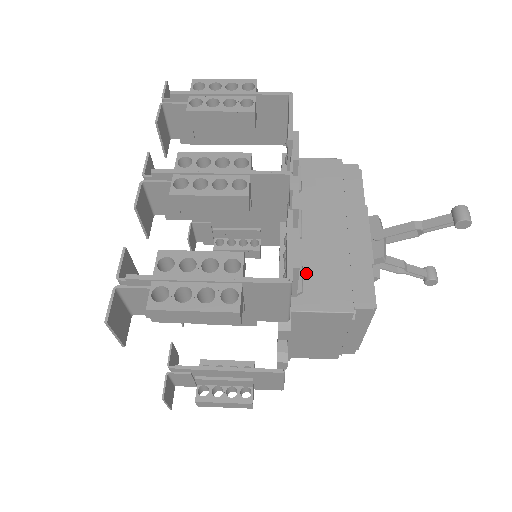
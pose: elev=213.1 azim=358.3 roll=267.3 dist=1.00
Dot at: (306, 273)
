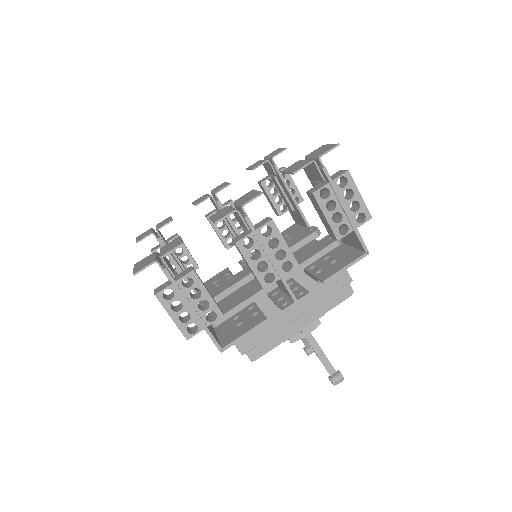
Dot at: occluded
